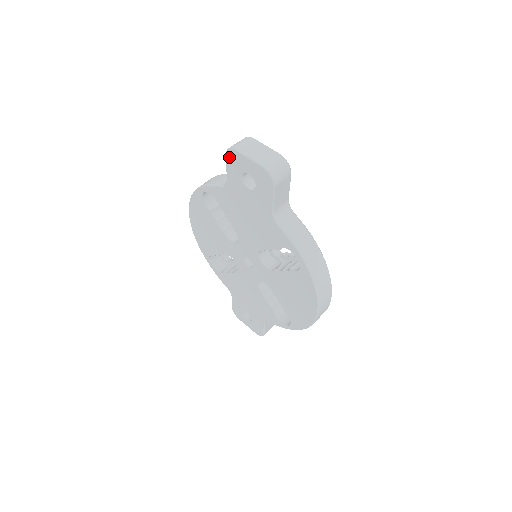
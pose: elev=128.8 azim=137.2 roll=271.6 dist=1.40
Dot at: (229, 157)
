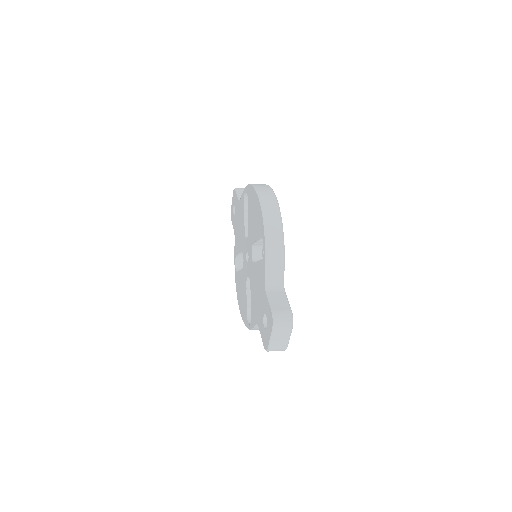
Dot at: (231, 218)
